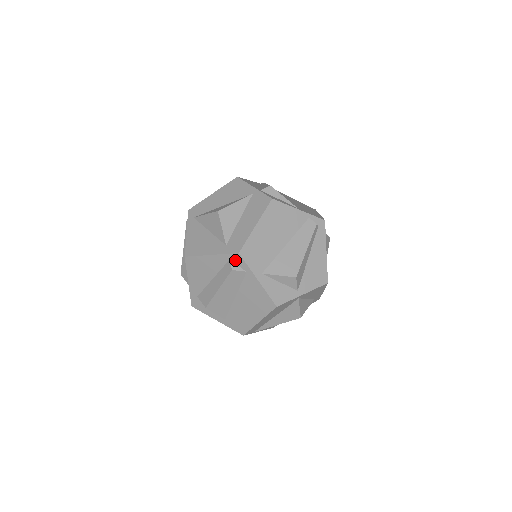
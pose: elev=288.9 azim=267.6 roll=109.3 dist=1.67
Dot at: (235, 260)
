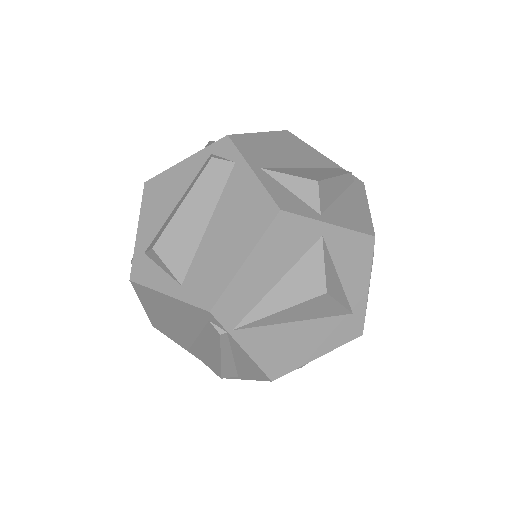
Dot at: (220, 150)
